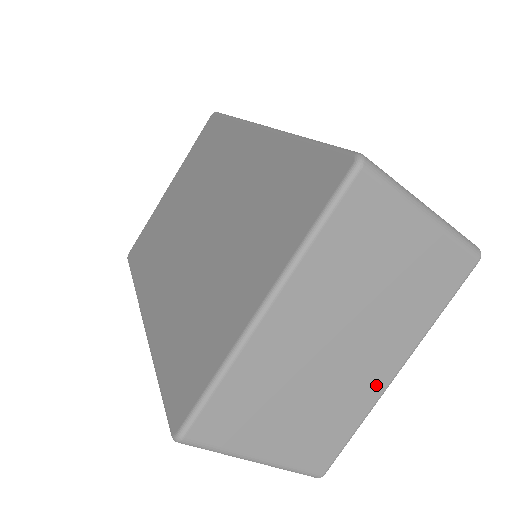
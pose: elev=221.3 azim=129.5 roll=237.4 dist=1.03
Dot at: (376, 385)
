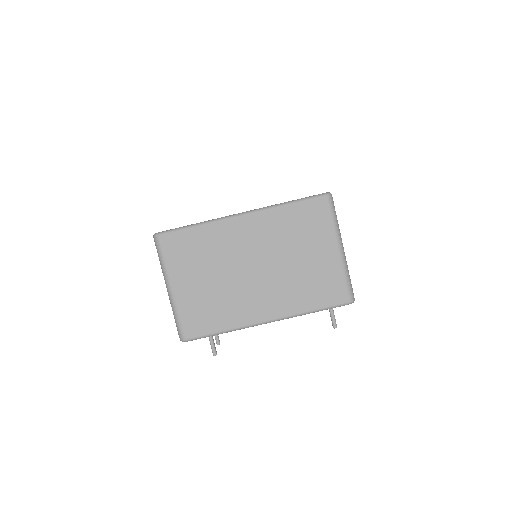
Dot at: (252, 315)
